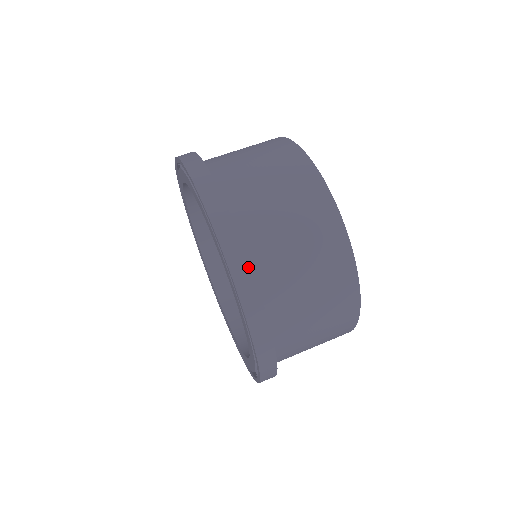
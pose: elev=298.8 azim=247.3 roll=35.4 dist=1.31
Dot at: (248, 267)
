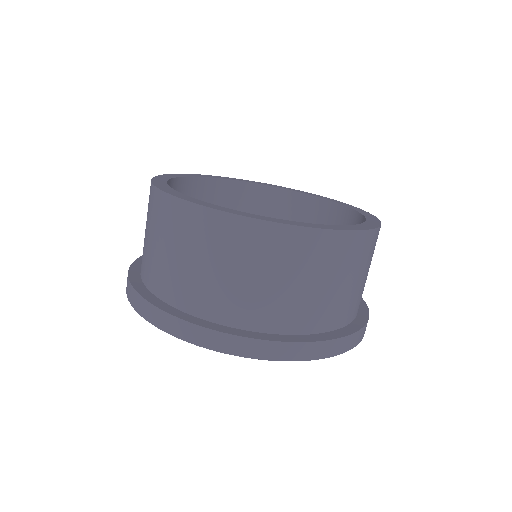
Dot at: (258, 342)
